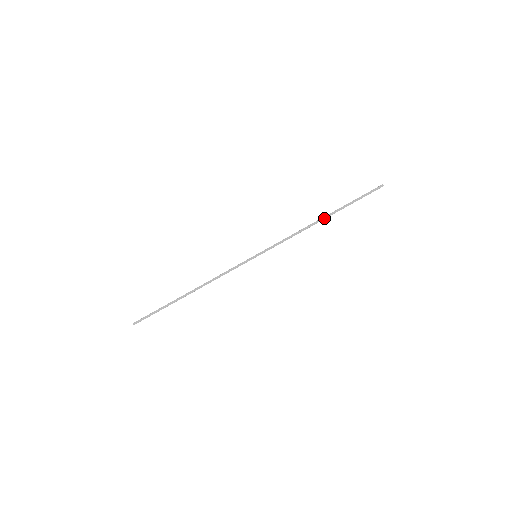
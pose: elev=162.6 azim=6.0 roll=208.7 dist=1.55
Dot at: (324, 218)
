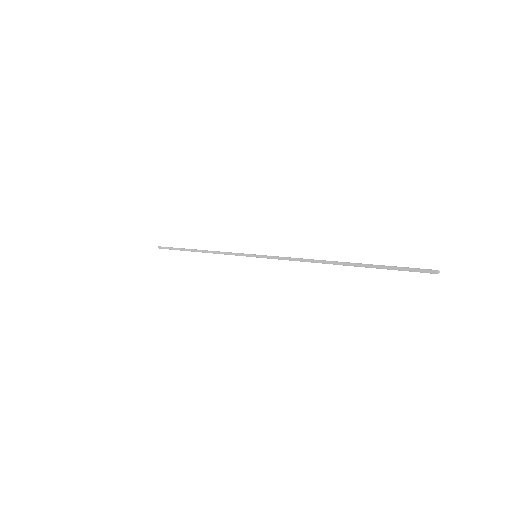
Dot at: (337, 263)
